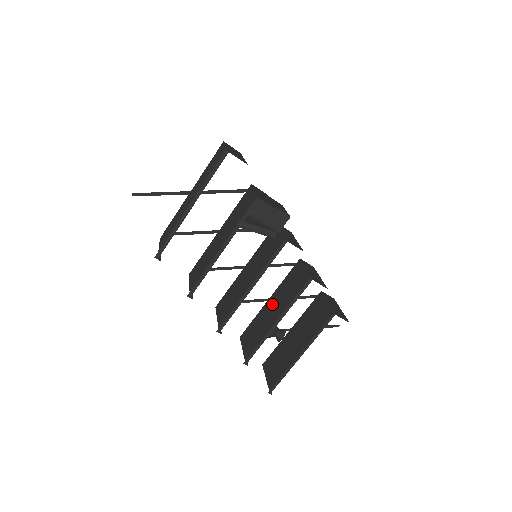
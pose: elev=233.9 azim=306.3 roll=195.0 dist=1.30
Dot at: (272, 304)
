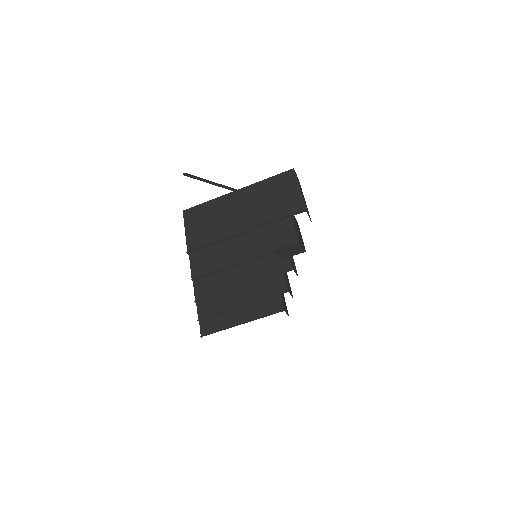
Dot at: occluded
